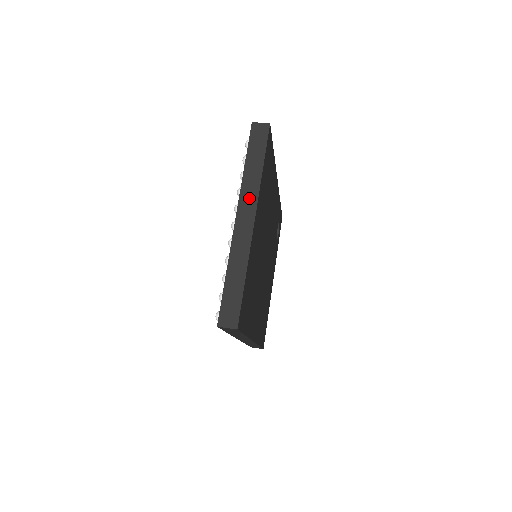
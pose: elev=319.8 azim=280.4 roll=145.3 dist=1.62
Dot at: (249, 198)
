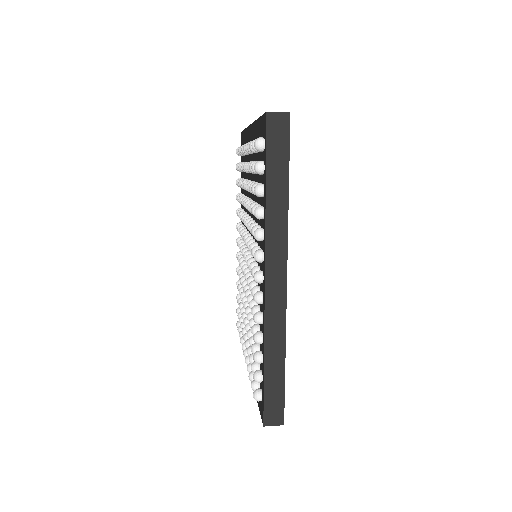
Dot at: occluded
